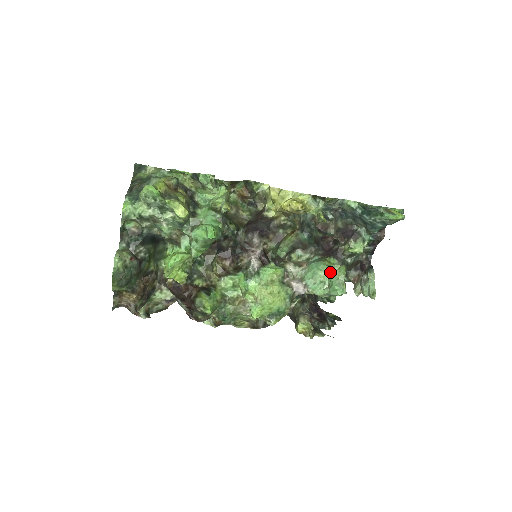
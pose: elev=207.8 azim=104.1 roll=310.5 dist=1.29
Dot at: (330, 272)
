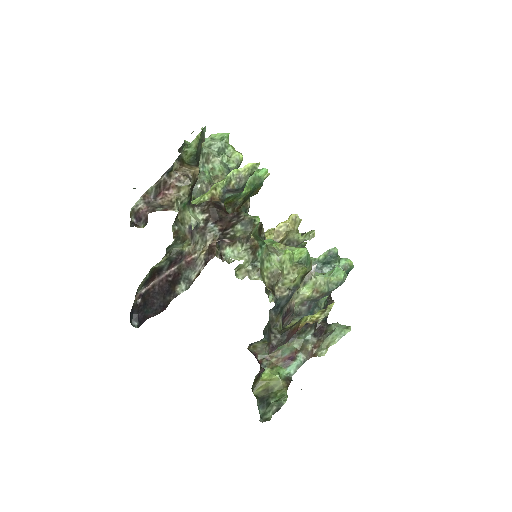
Dot at: (323, 274)
